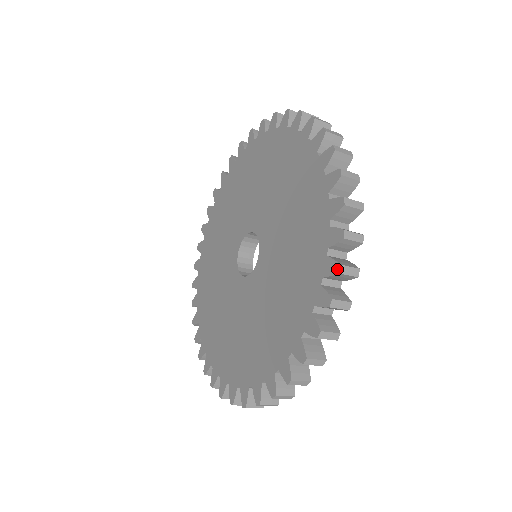
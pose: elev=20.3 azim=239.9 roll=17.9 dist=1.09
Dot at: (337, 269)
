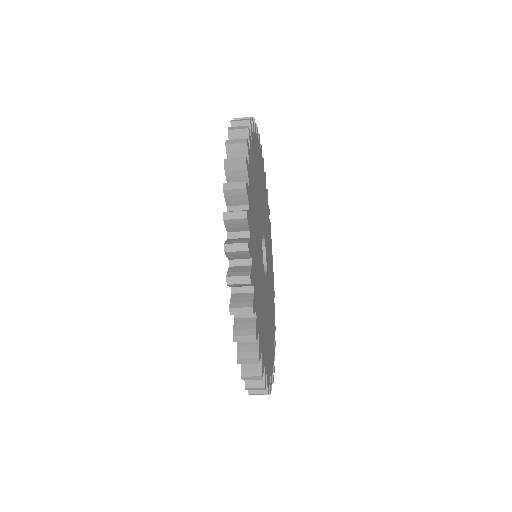
Dot at: (228, 131)
